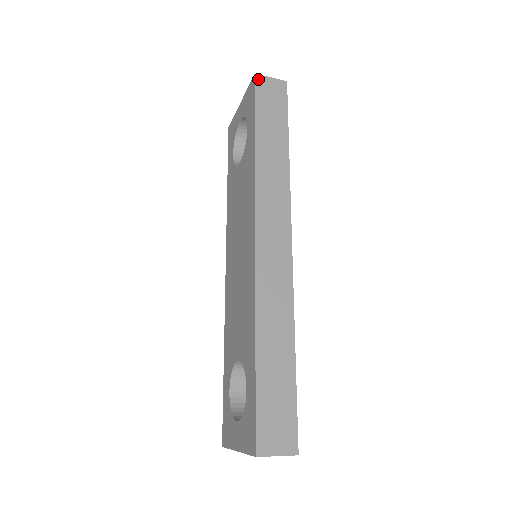
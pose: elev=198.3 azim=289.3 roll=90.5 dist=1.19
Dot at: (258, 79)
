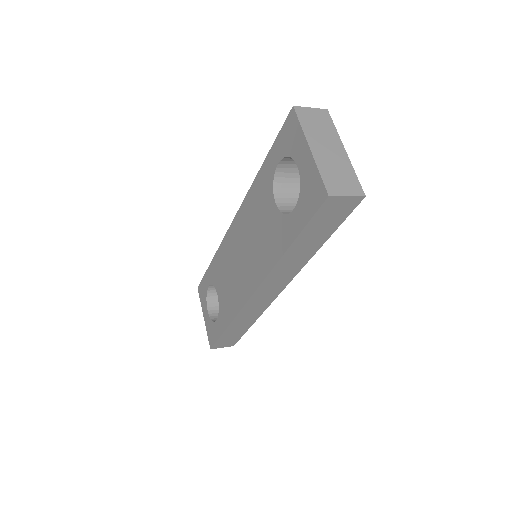
Dot at: (329, 201)
